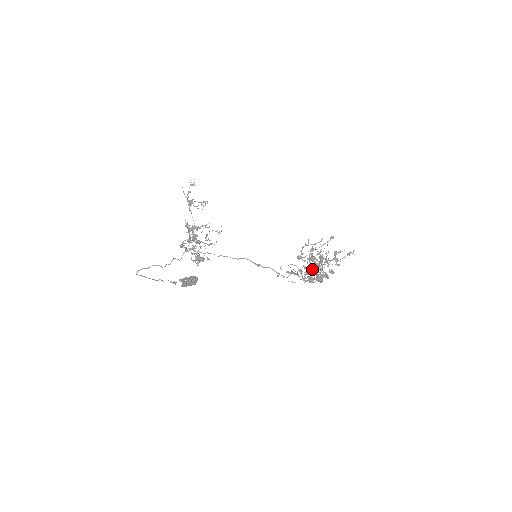
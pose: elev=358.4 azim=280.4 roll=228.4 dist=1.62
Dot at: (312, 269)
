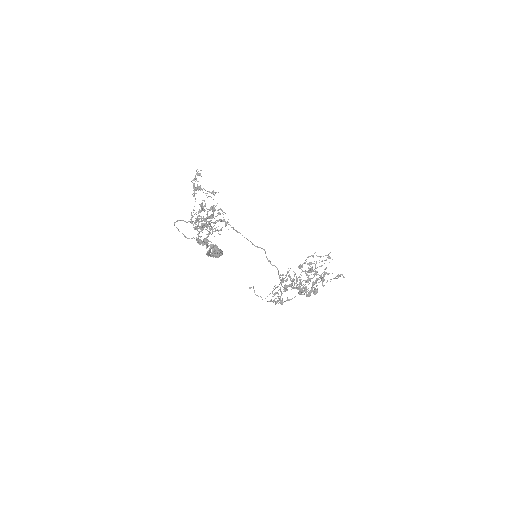
Dot at: occluded
